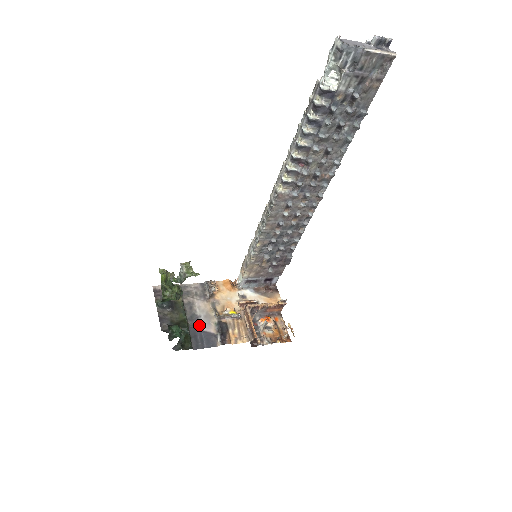
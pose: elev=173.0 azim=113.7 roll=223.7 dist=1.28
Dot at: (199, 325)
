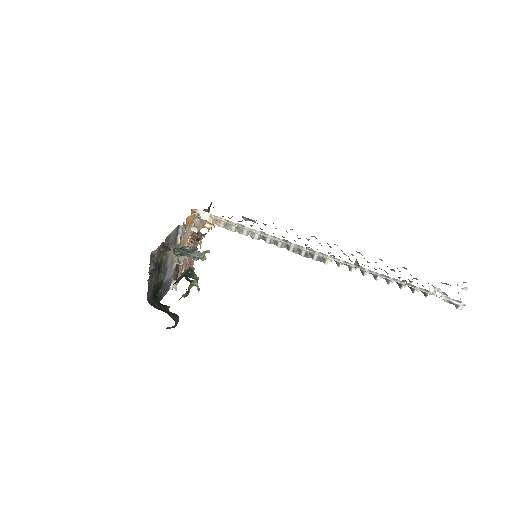
Dot at: (166, 277)
